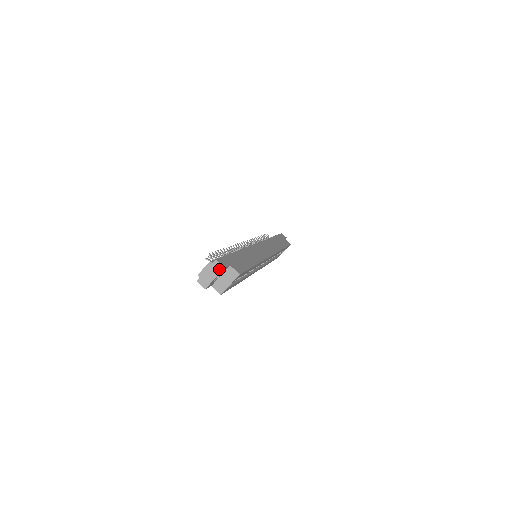
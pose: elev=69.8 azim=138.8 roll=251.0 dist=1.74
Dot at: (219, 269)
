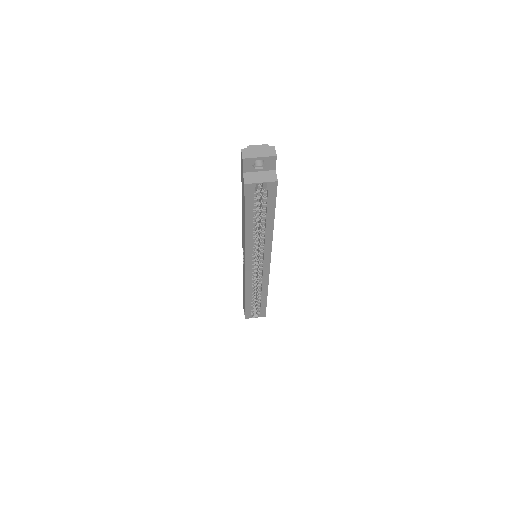
Dot at: (271, 153)
